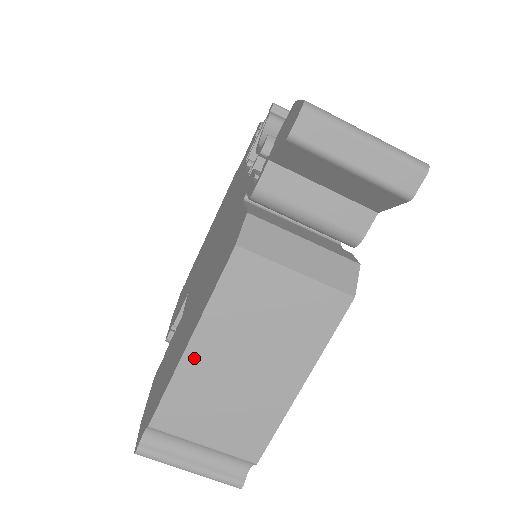
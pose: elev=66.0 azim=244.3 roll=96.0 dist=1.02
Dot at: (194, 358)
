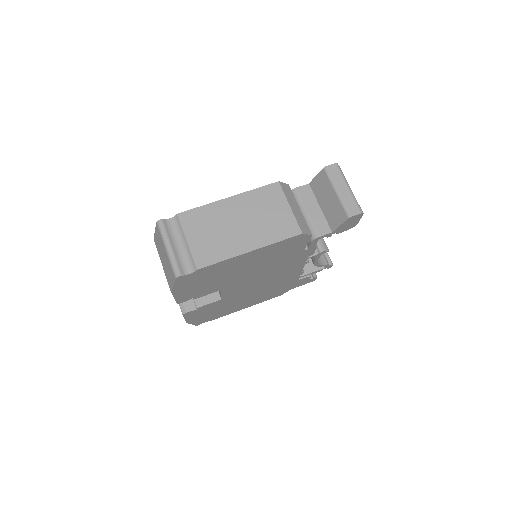
Dot at: (224, 204)
